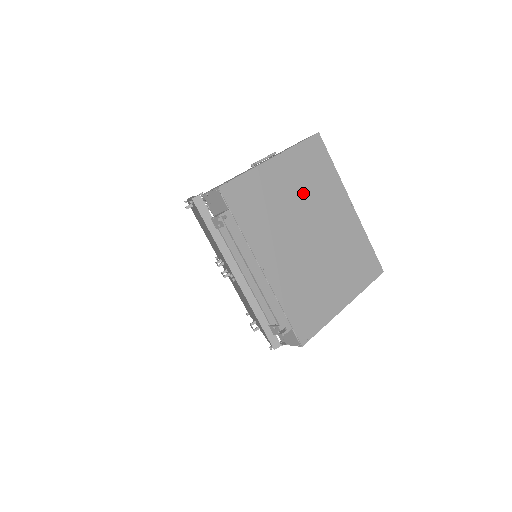
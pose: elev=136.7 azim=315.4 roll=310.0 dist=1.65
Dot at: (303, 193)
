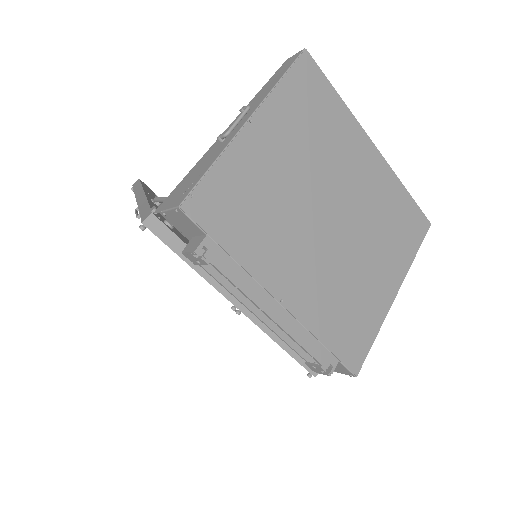
Dot at: (306, 158)
